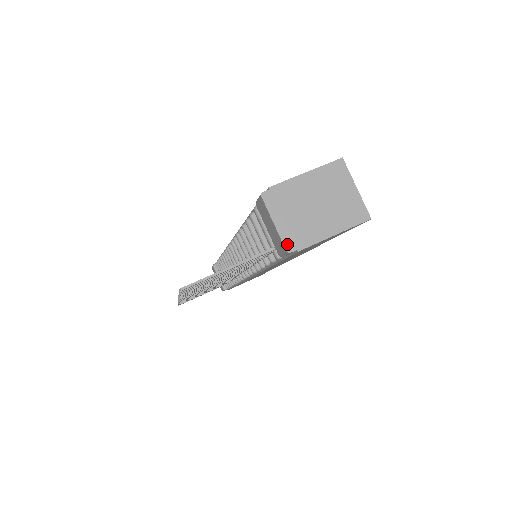
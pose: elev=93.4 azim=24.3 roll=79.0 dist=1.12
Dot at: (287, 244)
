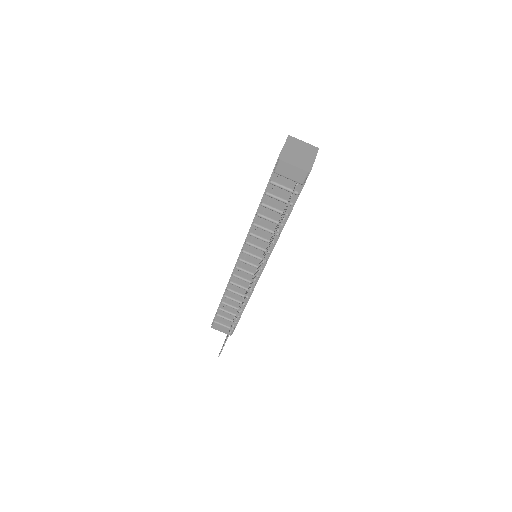
Dot at: (306, 170)
